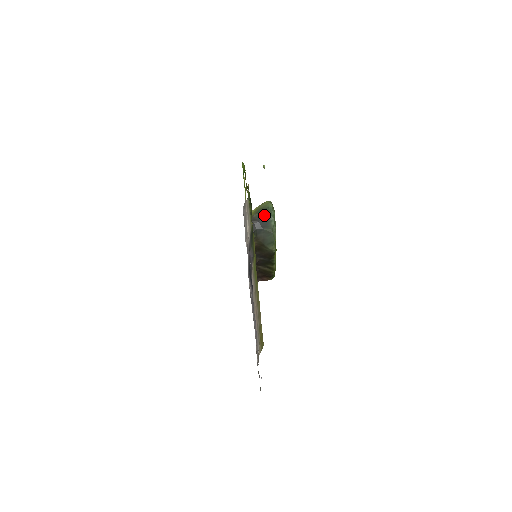
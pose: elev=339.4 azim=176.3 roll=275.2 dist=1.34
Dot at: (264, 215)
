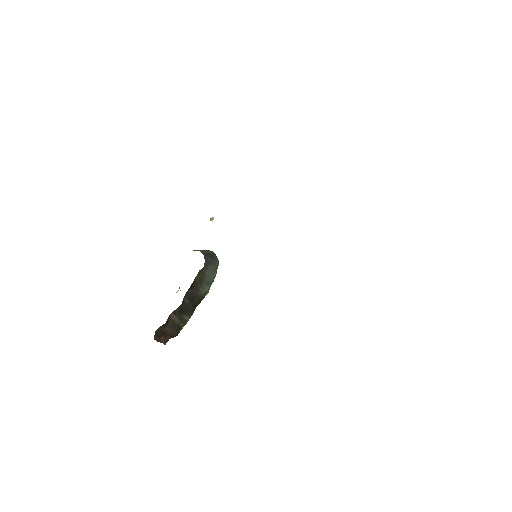
Dot at: (211, 254)
